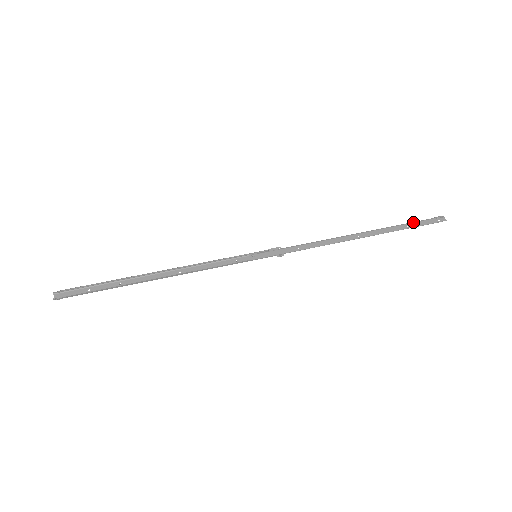
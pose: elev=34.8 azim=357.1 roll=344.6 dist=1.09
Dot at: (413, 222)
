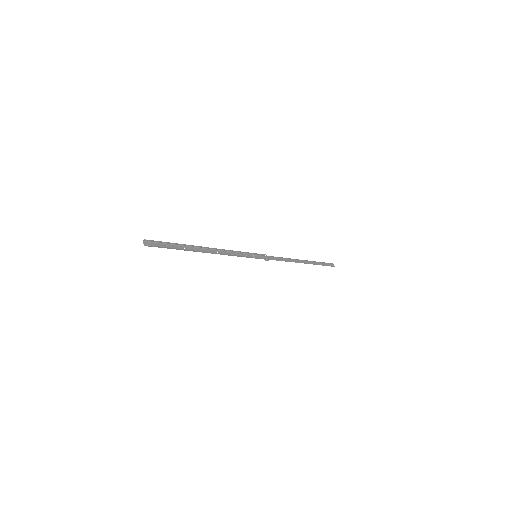
Dot at: (322, 262)
